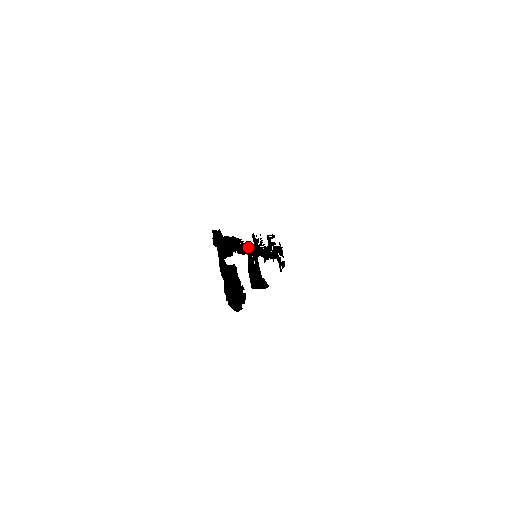
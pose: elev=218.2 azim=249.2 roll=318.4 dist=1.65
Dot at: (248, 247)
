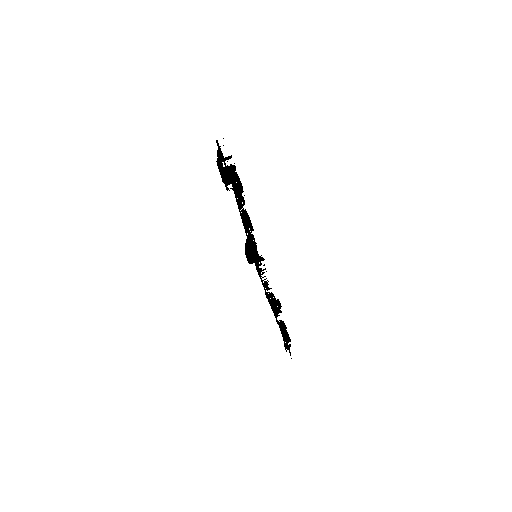
Dot at: (249, 241)
